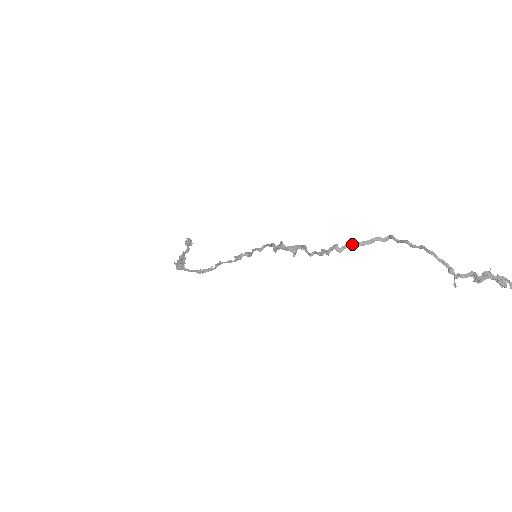
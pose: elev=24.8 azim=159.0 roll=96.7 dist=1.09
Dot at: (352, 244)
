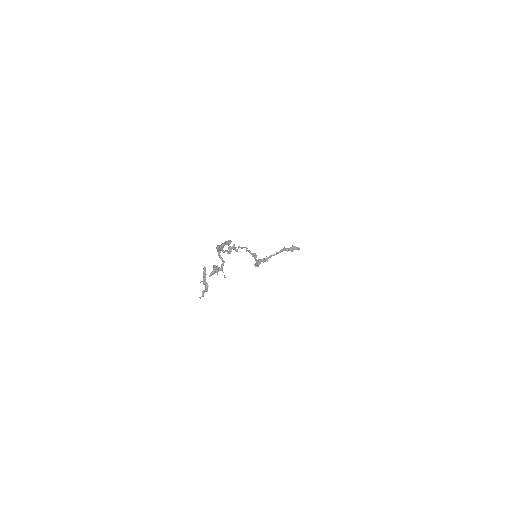
Dot at: (220, 245)
